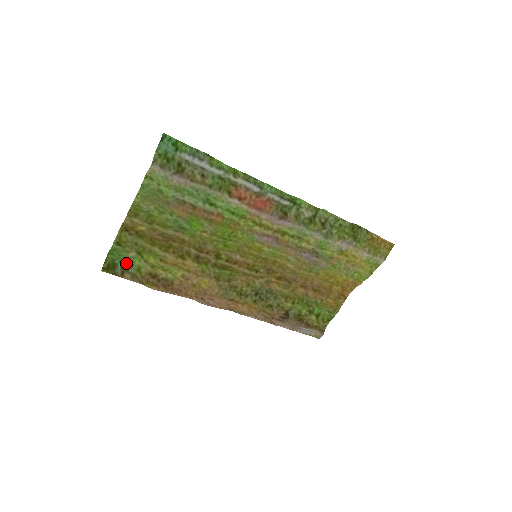
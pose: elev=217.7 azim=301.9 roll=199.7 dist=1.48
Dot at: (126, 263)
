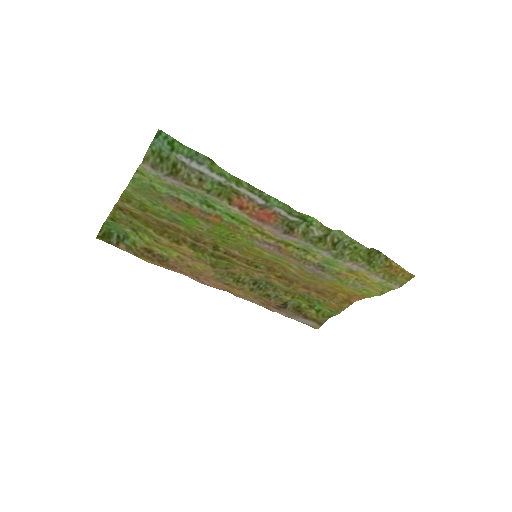
Dot at: (122, 234)
